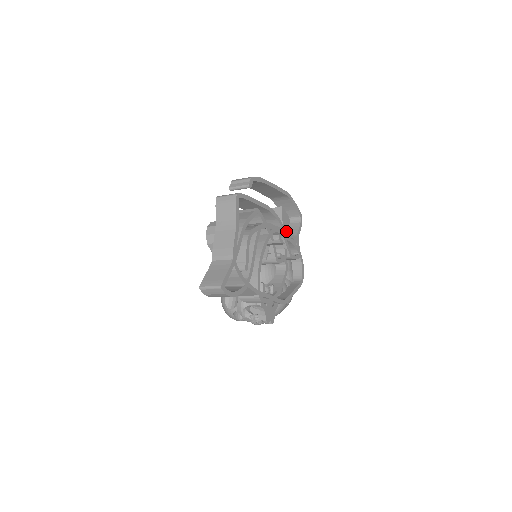
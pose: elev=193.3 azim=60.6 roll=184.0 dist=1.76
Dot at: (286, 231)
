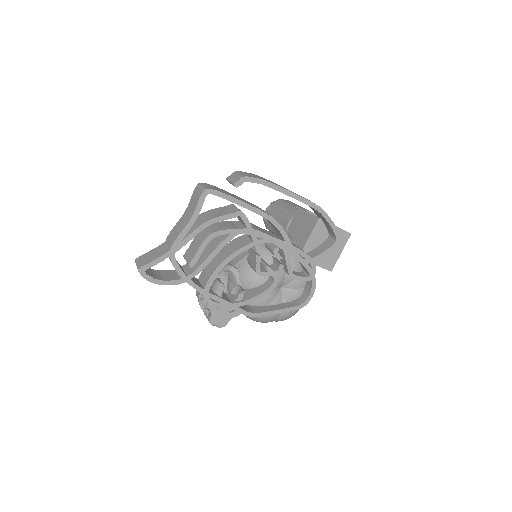
Dot at: (294, 247)
